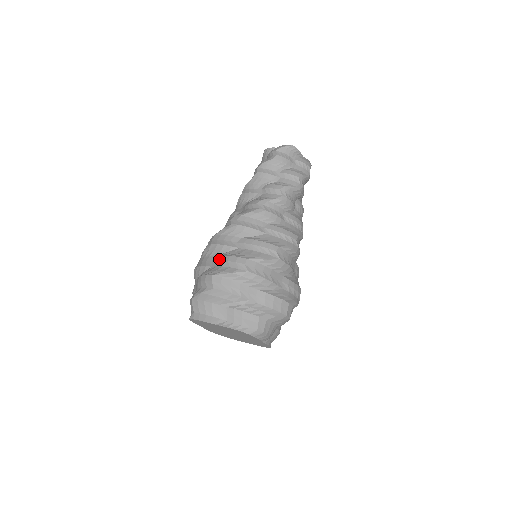
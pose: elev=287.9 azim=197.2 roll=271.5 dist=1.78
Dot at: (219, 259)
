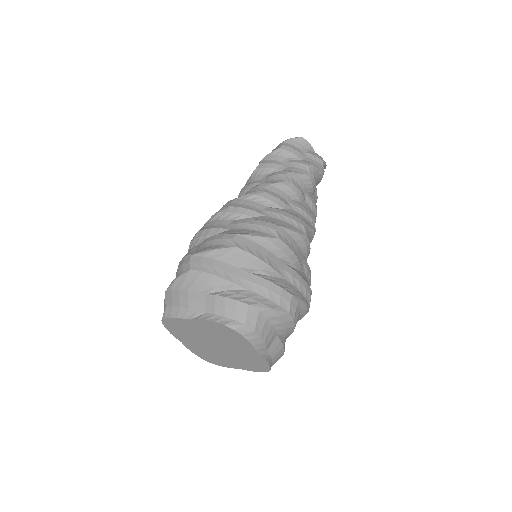
Dot at: (203, 242)
